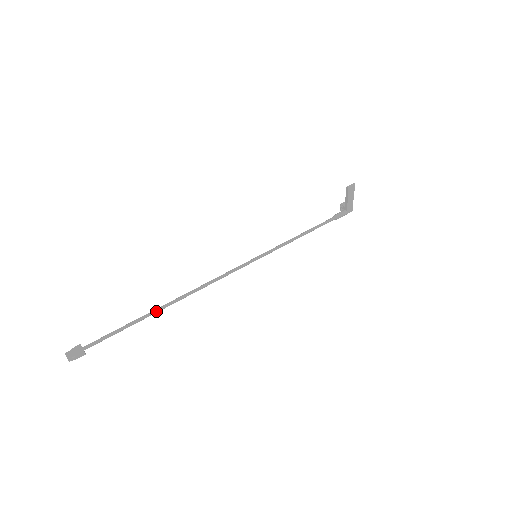
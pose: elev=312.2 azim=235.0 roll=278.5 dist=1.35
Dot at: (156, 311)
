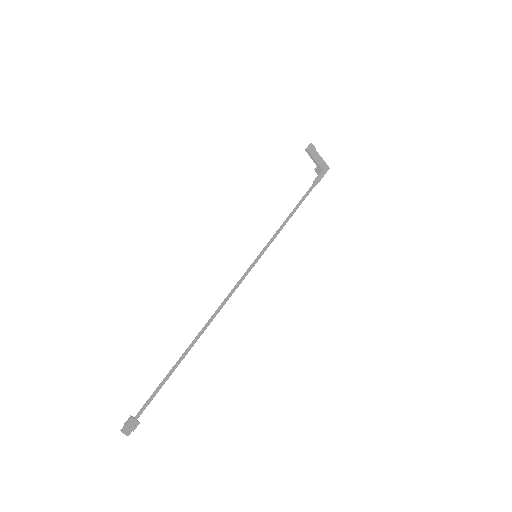
Dot at: (186, 352)
